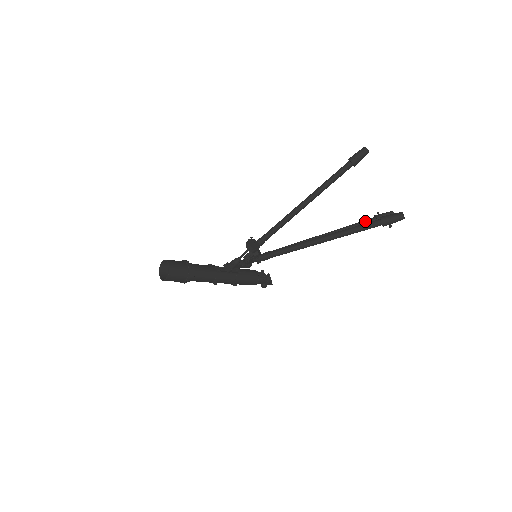
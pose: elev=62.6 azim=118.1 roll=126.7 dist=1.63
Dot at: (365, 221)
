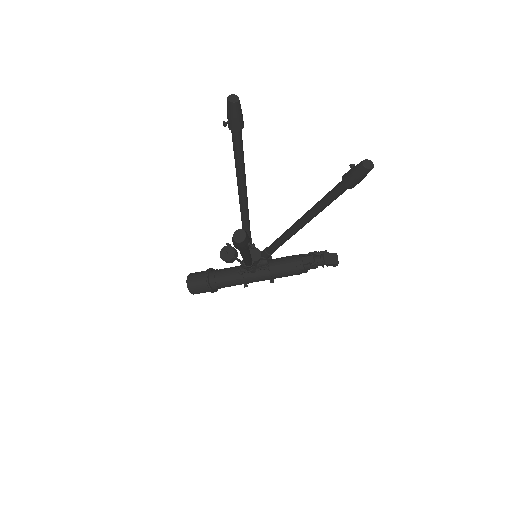
Dot at: (333, 189)
